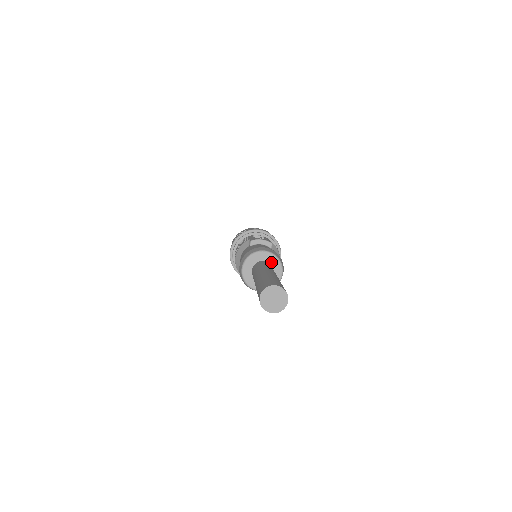
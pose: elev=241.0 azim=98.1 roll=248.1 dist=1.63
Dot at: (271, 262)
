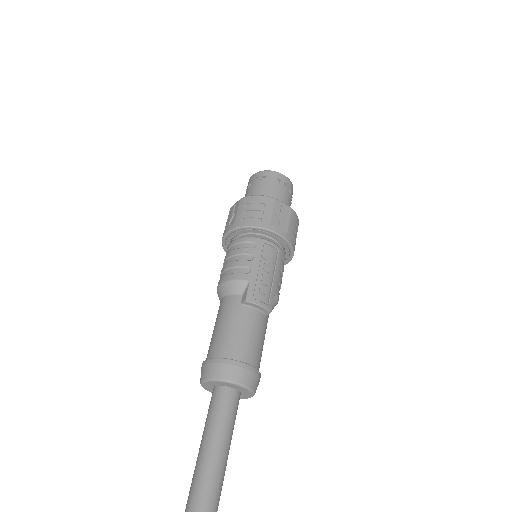
Dot at: (242, 391)
